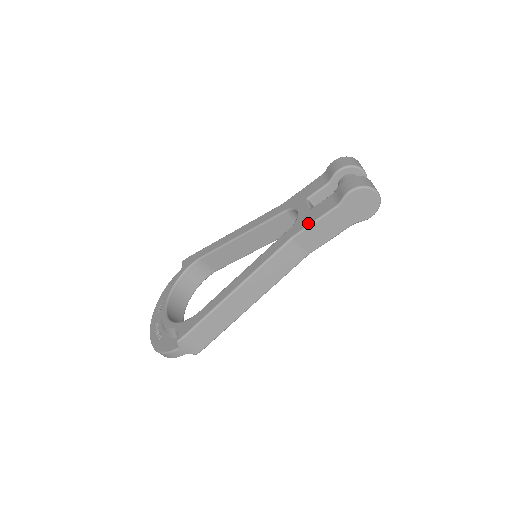
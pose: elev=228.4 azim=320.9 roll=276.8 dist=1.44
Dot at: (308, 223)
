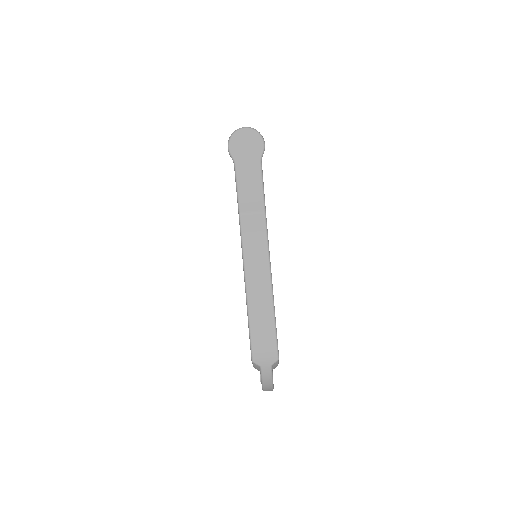
Dot at: occluded
